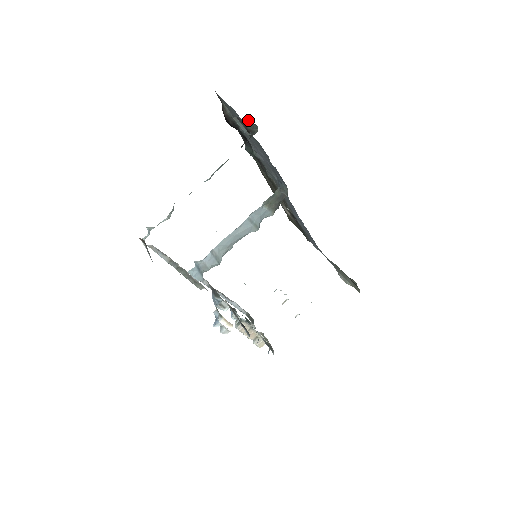
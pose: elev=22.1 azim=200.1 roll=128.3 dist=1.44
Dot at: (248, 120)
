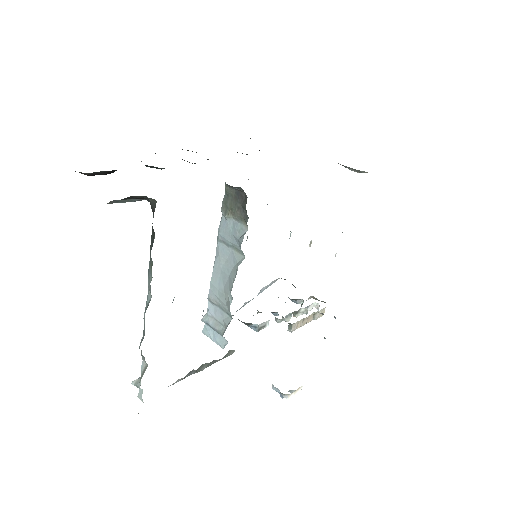
Dot at: occluded
